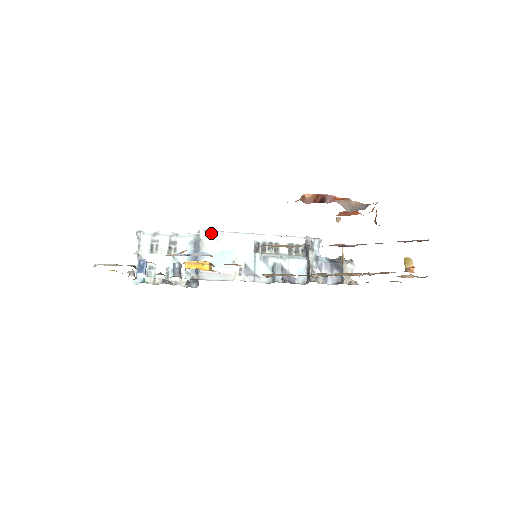
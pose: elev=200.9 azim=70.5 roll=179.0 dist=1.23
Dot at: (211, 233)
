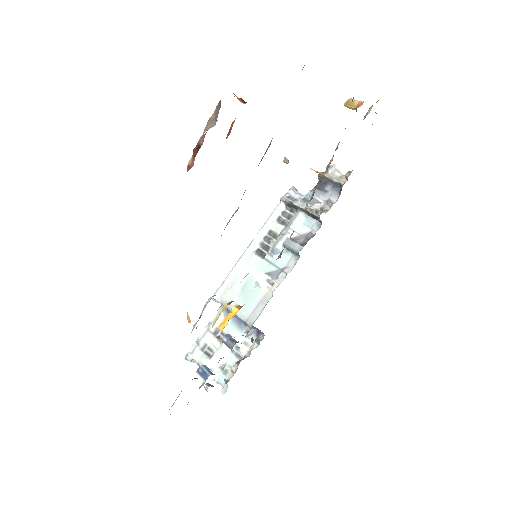
Dot at: (221, 289)
